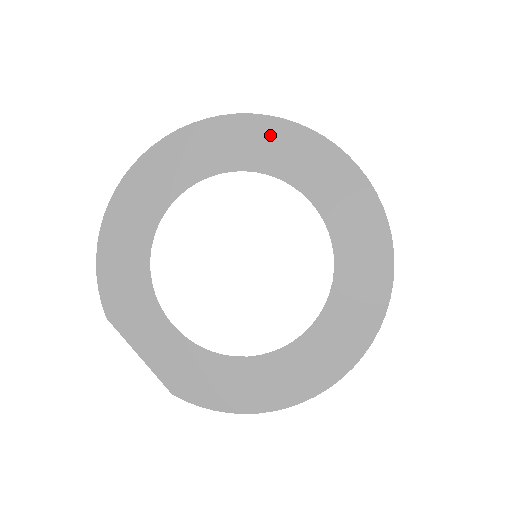
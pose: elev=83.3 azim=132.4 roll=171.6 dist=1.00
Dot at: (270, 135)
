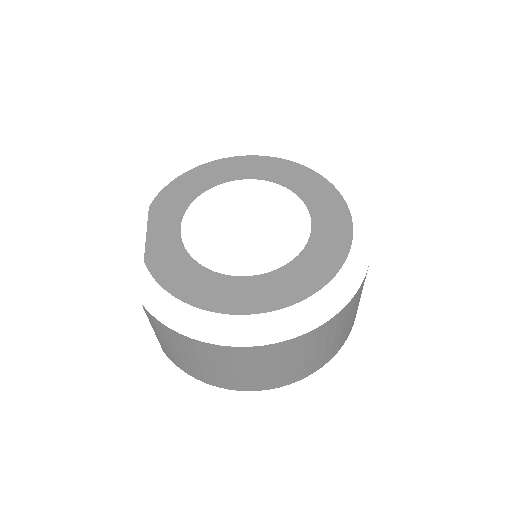
Dot at: (313, 181)
